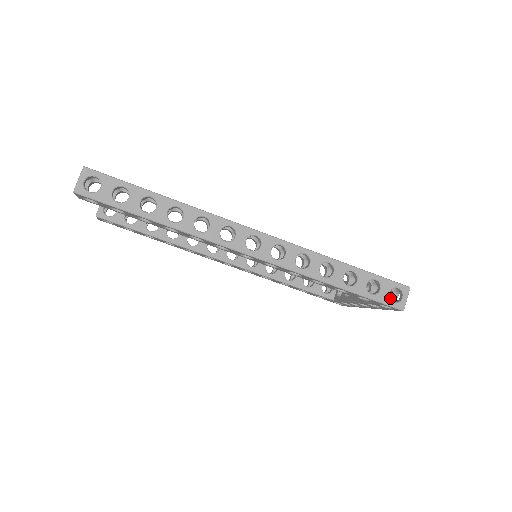
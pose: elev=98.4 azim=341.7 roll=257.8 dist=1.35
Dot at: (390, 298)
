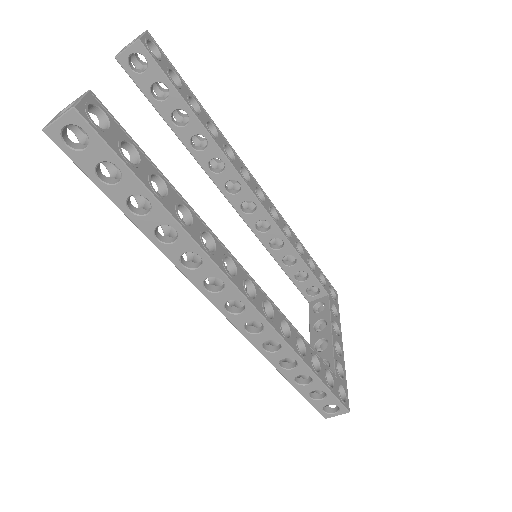
Dot at: occluded
